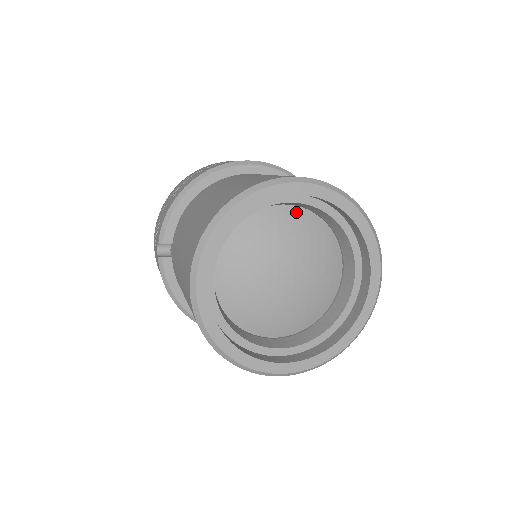
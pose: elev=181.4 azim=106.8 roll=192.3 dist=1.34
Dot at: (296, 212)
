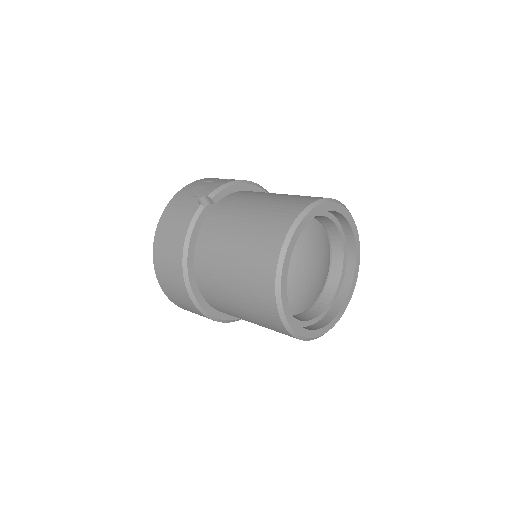
Dot at: (327, 239)
